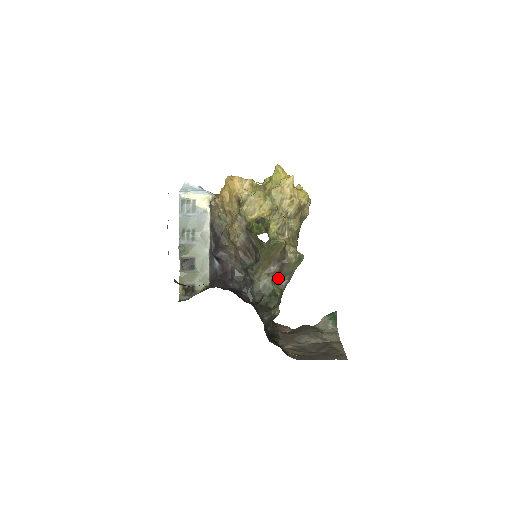
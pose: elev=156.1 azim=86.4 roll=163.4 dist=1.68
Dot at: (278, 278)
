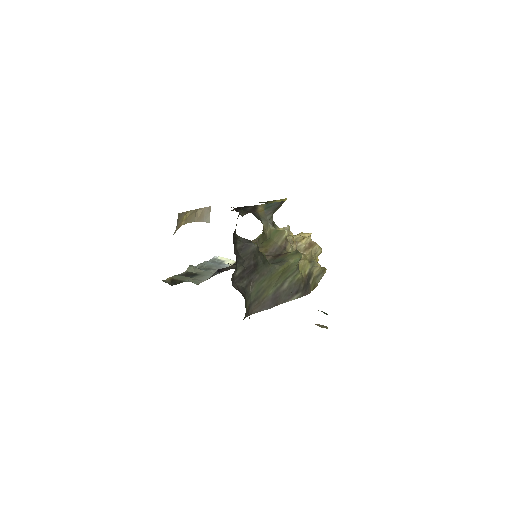
Dot at: occluded
